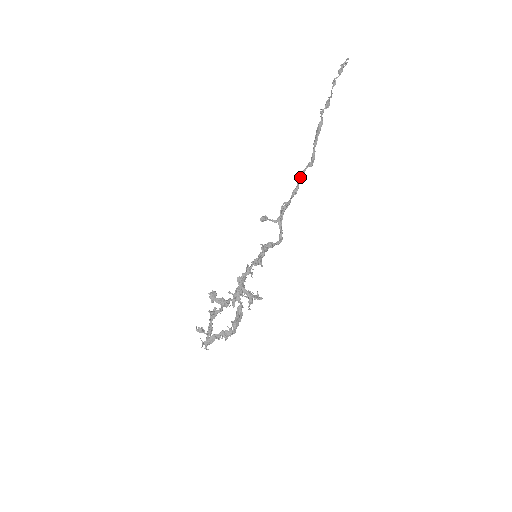
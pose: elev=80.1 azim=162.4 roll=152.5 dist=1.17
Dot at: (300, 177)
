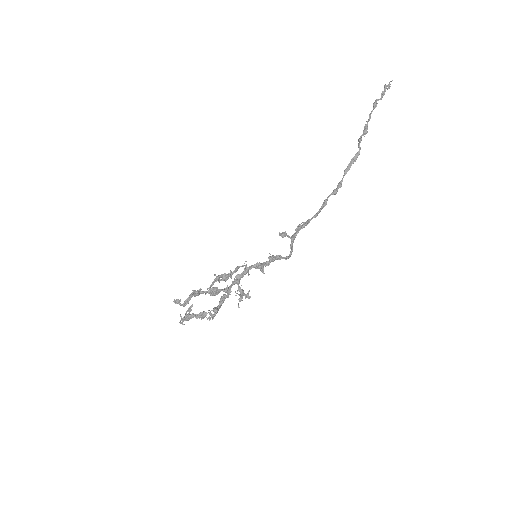
Dot at: (324, 202)
